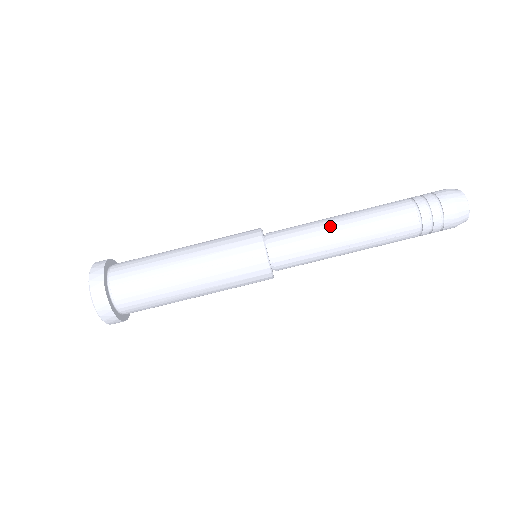
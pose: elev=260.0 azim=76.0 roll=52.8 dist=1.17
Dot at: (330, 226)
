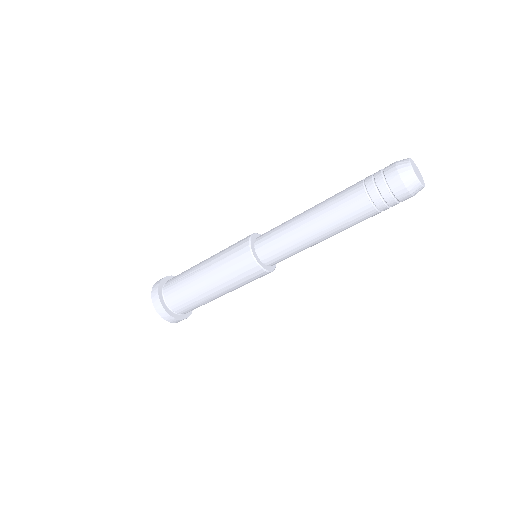
Dot at: (309, 243)
